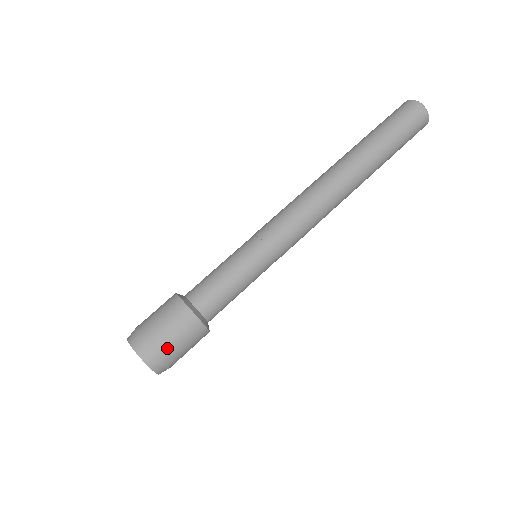
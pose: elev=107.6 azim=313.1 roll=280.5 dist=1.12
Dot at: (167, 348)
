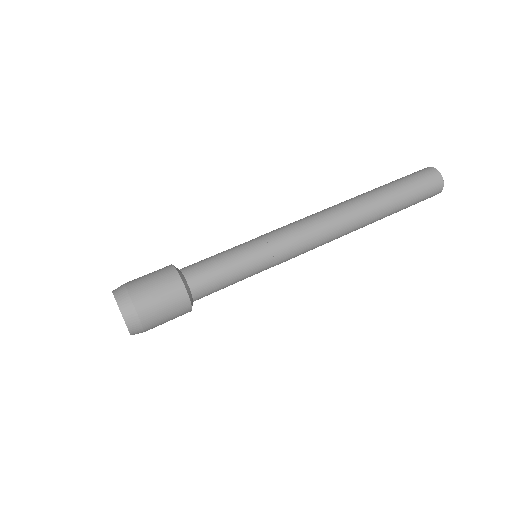
Dot at: (137, 285)
